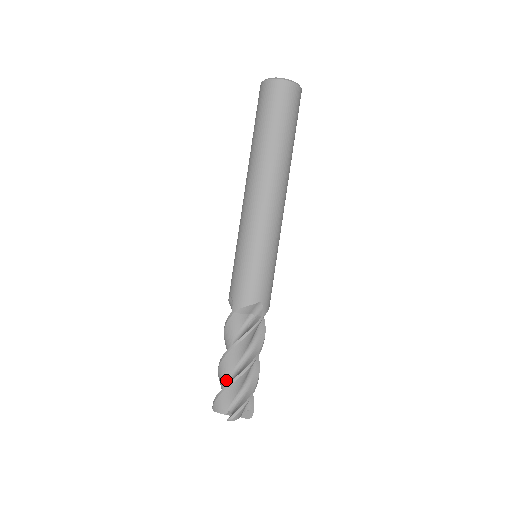
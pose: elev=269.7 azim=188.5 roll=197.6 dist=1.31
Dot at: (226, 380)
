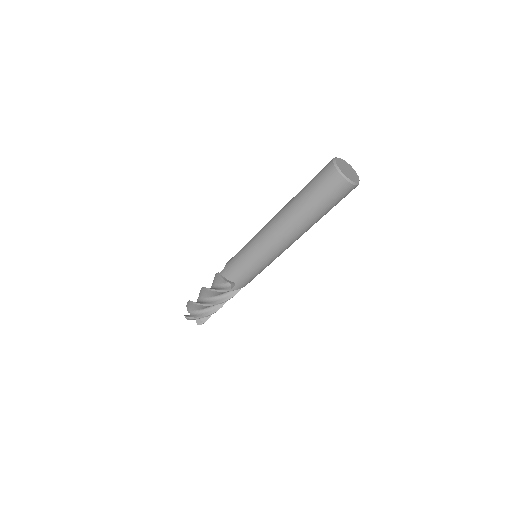
Dot at: (203, 308)
